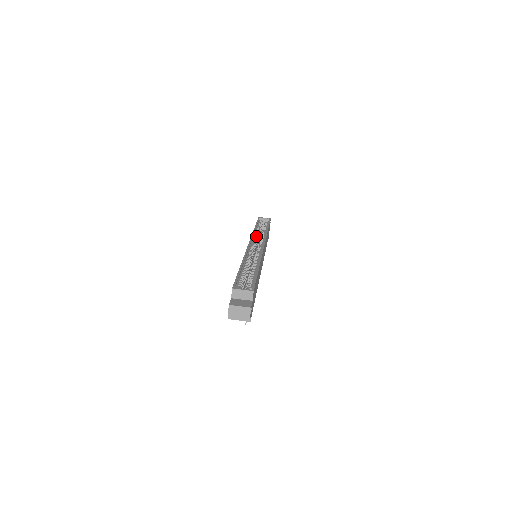
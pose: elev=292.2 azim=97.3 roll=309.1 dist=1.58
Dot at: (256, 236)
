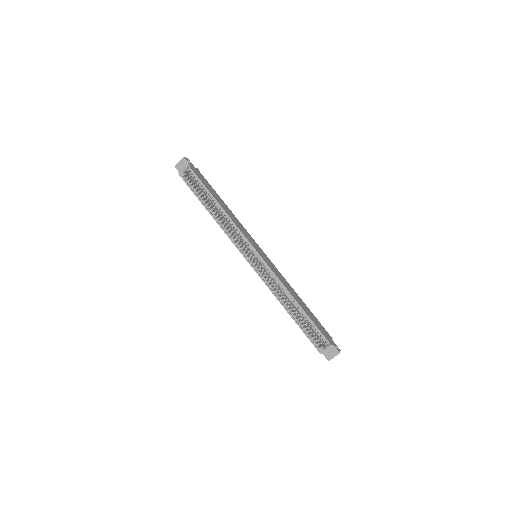
Dot at: (231, 234)
